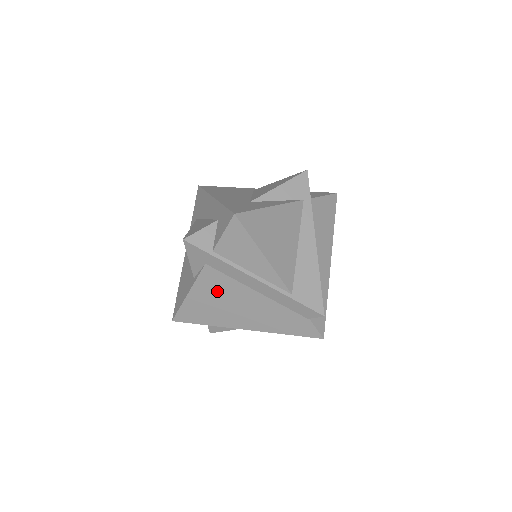
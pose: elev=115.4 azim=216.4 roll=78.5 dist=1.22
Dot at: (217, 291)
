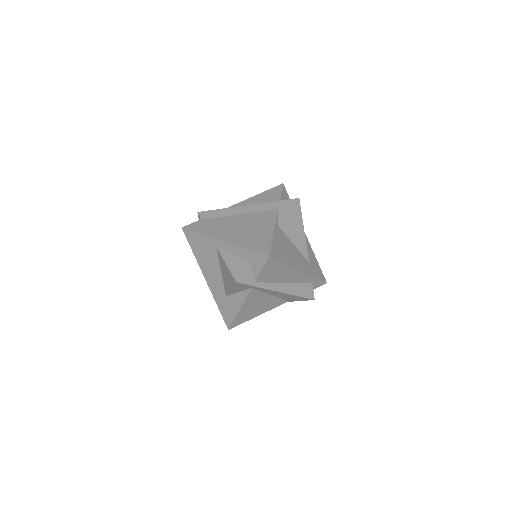
Dot at: occluded
